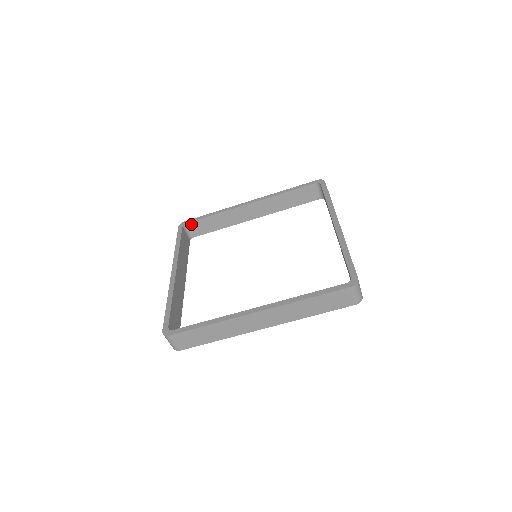
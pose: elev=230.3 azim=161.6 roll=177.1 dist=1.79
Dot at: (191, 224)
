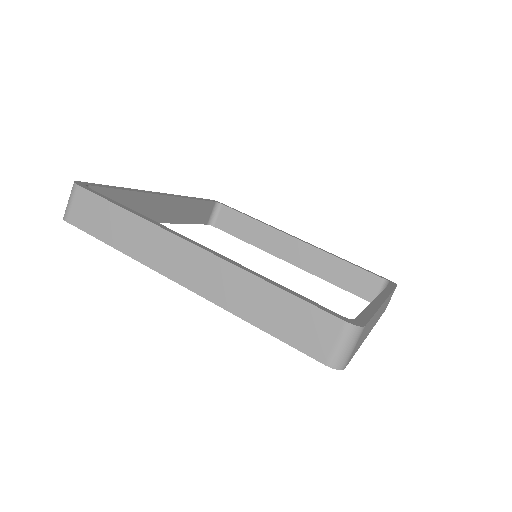
Dot at: (225, 209)
